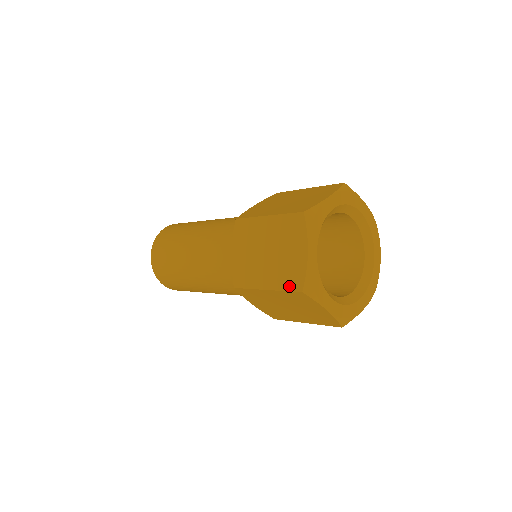
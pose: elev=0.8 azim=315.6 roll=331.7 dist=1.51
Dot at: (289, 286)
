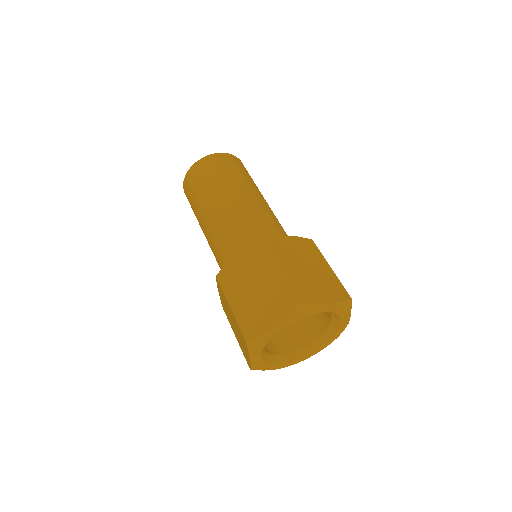
Dot at: (244, 327)
